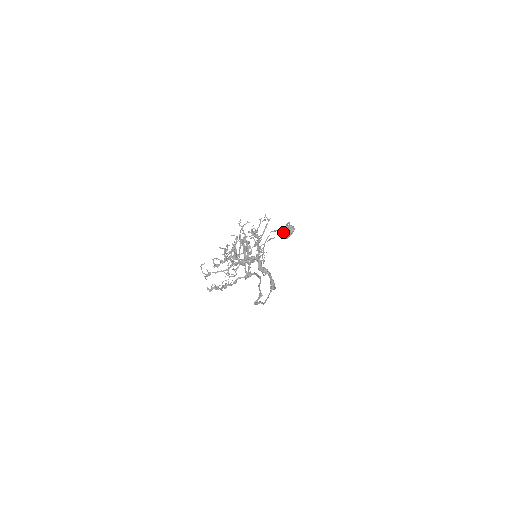
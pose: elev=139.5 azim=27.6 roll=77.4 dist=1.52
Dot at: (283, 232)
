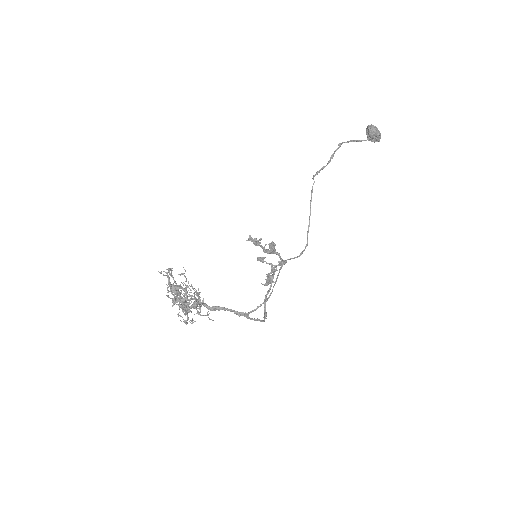
Dot at: occluded
